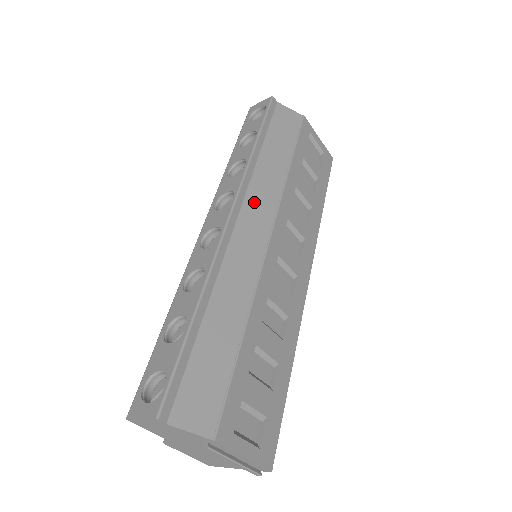
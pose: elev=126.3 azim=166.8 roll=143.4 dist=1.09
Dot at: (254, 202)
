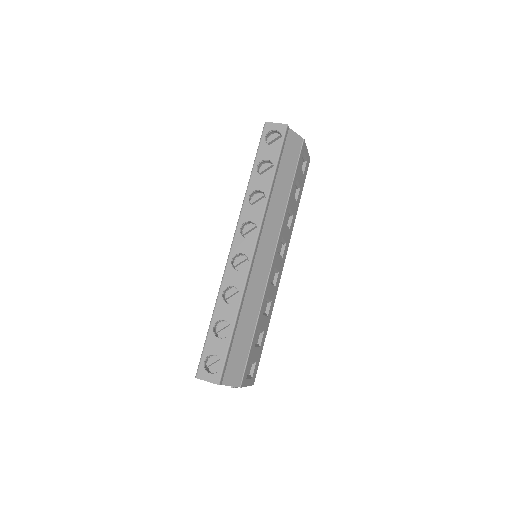
Dot at: (267, 232)
